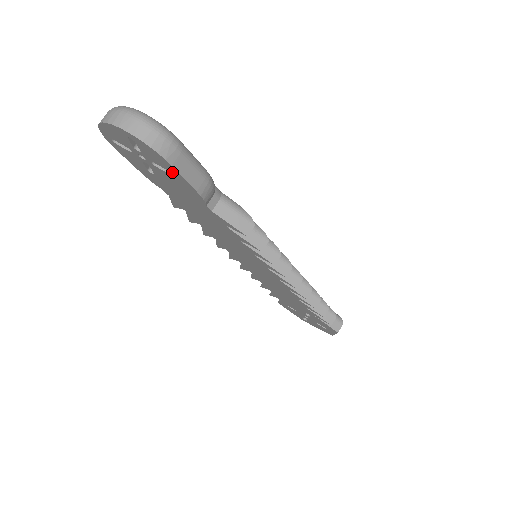
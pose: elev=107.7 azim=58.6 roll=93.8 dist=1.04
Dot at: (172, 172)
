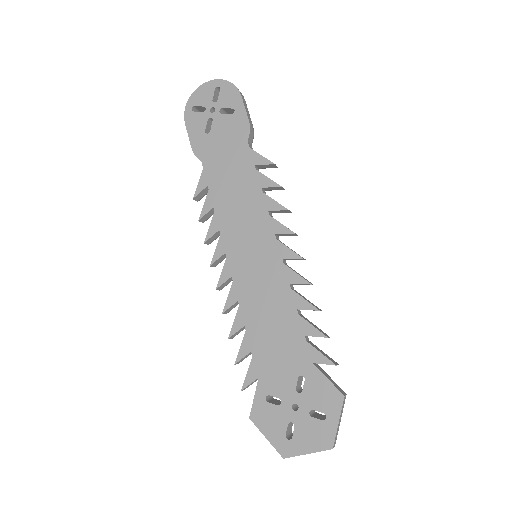
Dot at: (236, 107)
